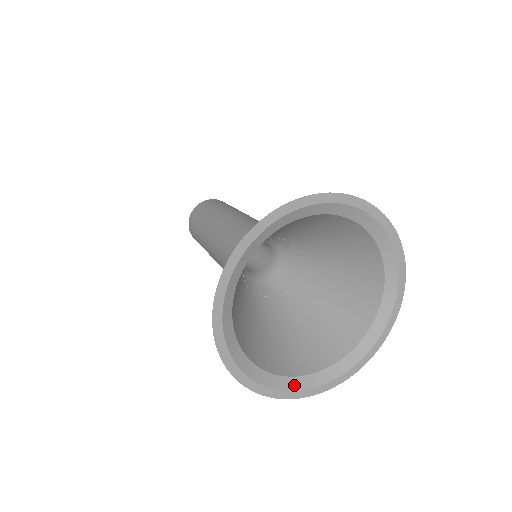
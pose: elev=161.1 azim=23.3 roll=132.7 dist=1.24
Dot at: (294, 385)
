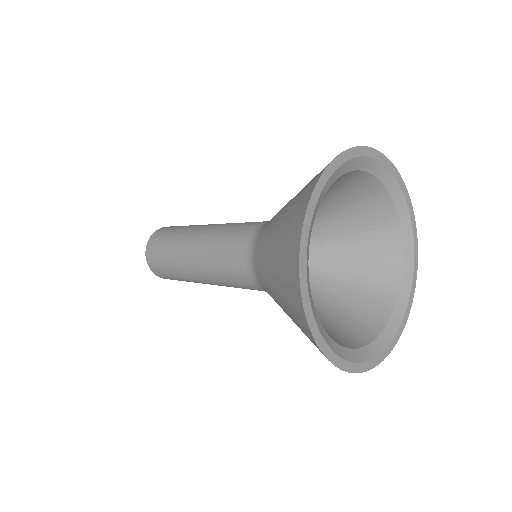
Dot at: (313, 309)
